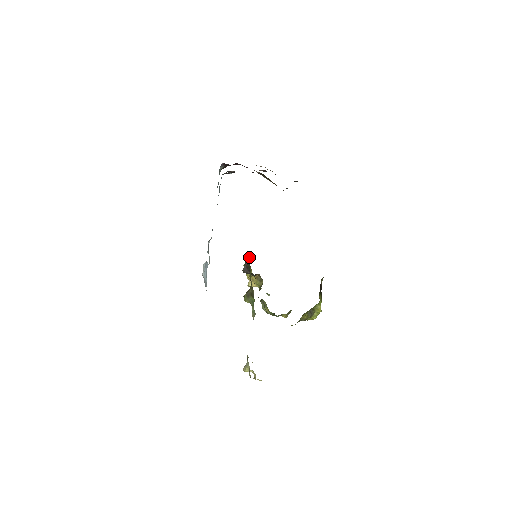
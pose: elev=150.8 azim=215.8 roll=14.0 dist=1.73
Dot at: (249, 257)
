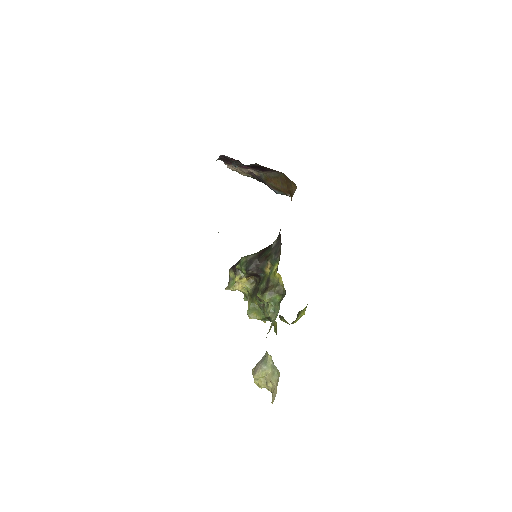
Dot at: (255, 256)
